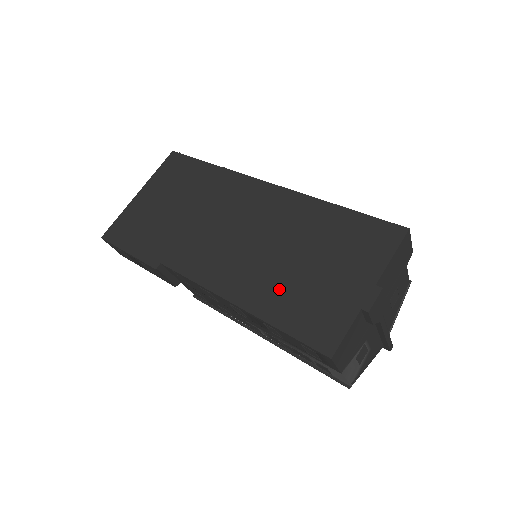
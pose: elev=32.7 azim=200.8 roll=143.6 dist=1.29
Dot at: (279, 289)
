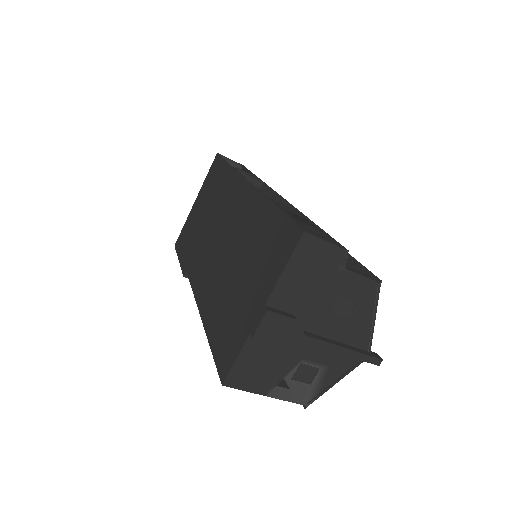
Dot at: (220, 303)
